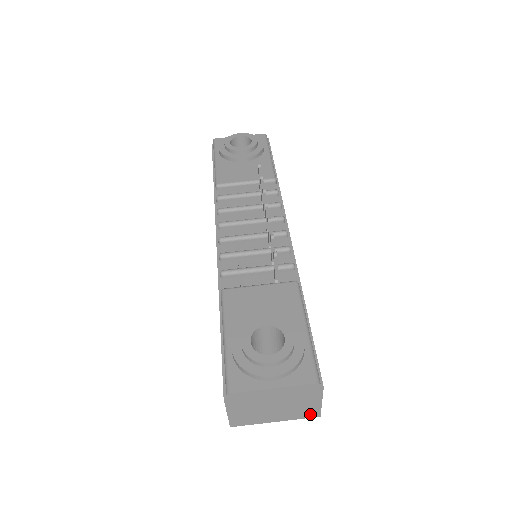
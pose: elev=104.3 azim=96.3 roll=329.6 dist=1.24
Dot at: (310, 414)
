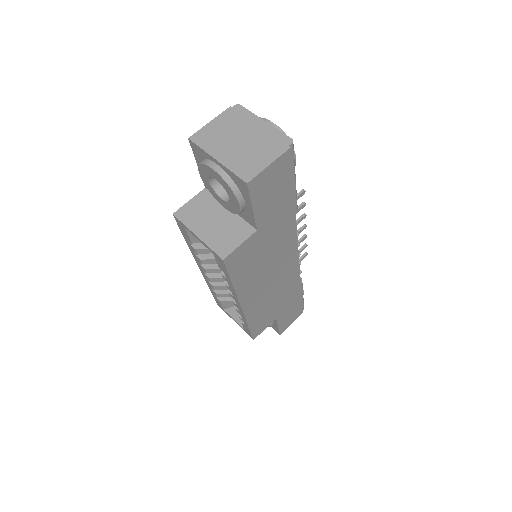
Dot at: (245, 173)
